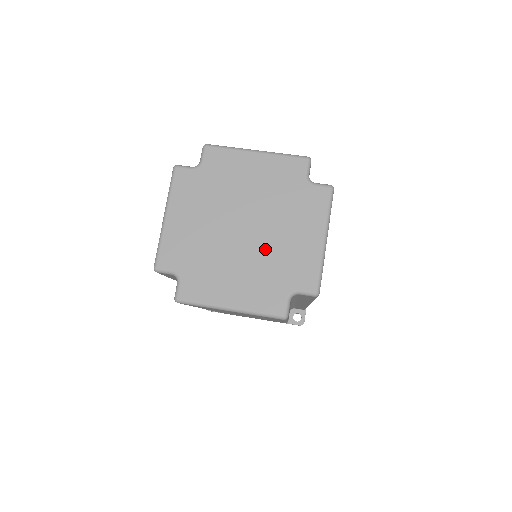
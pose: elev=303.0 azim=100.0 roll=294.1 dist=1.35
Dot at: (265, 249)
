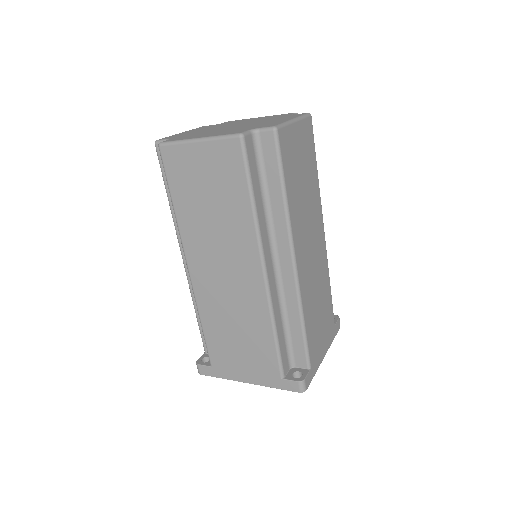
Dot at: (244, 126)
